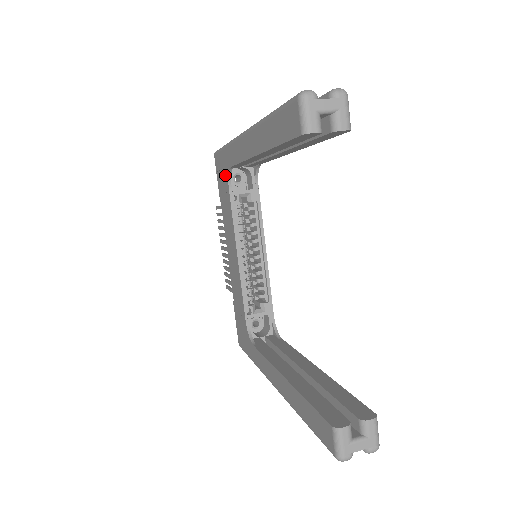
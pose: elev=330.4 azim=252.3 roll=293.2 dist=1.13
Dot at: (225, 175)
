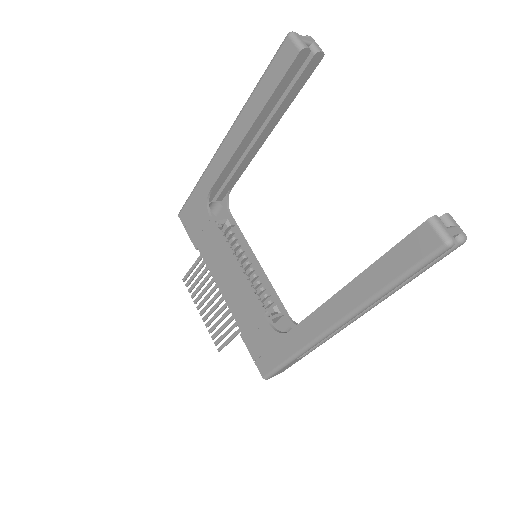
Dot at: (201, 210)
